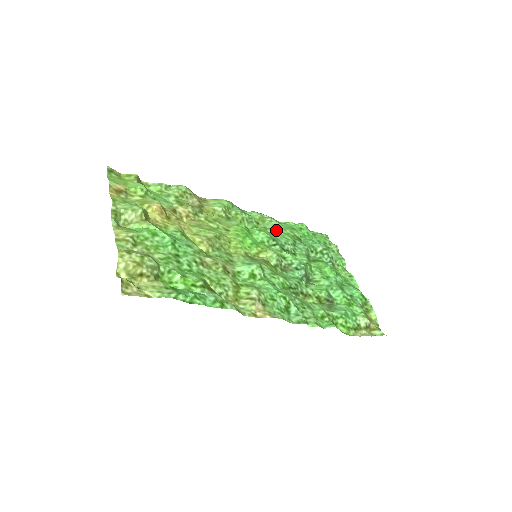
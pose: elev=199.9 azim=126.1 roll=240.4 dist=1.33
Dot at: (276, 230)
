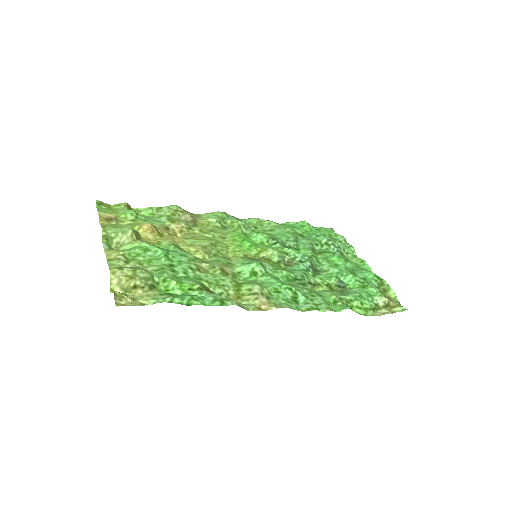
Dot at: (275, 230)
